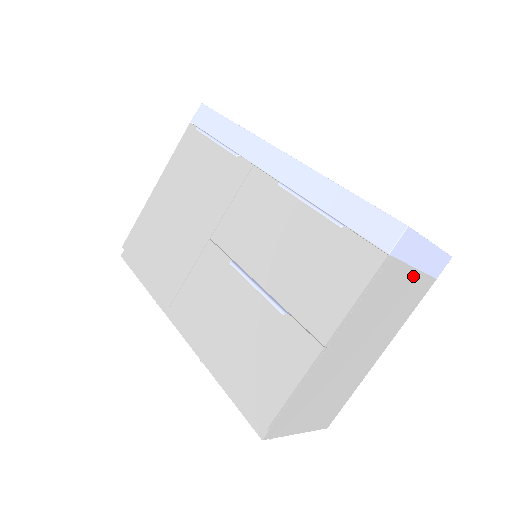
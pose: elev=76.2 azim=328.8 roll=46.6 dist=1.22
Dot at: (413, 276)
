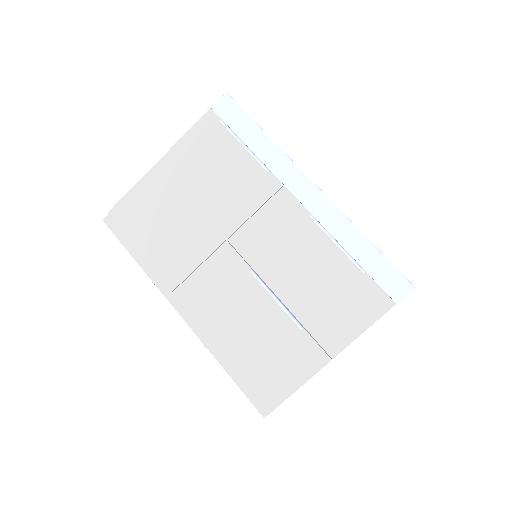
Dot at: occluded
